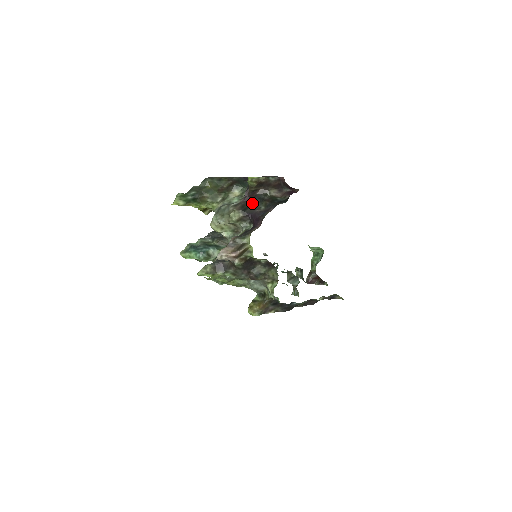
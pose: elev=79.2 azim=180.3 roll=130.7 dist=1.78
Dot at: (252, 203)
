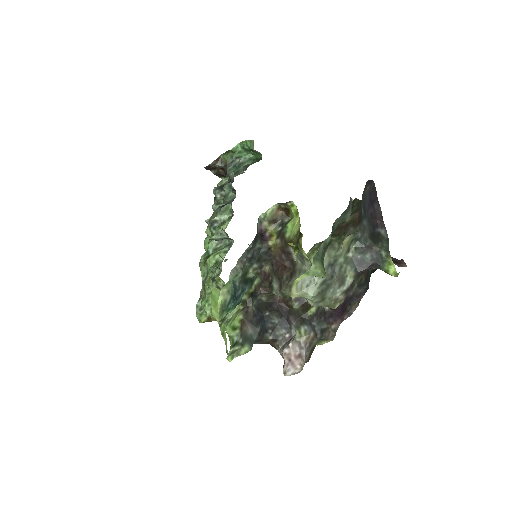
Dot at: occluded
